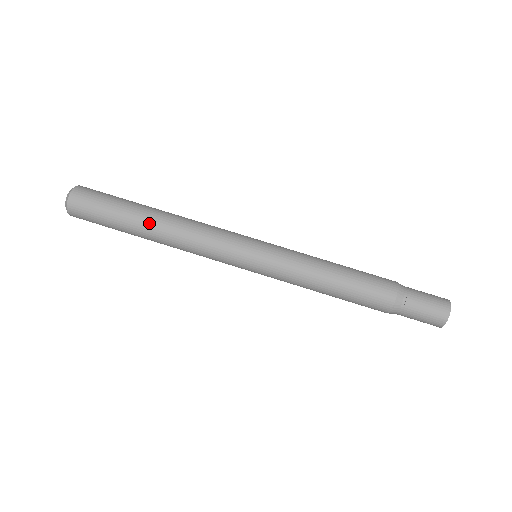
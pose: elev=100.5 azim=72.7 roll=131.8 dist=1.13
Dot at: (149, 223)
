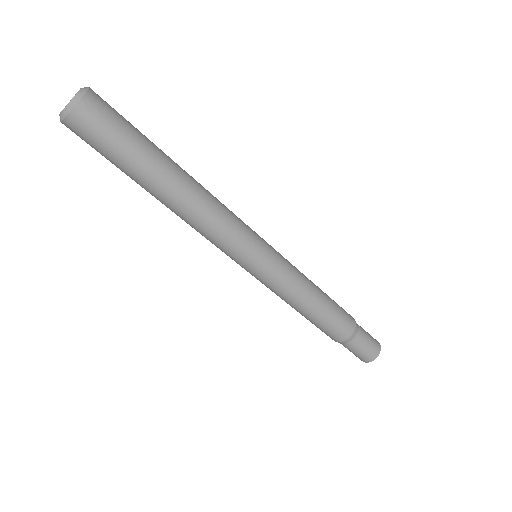
Dot at: (157, 196)
